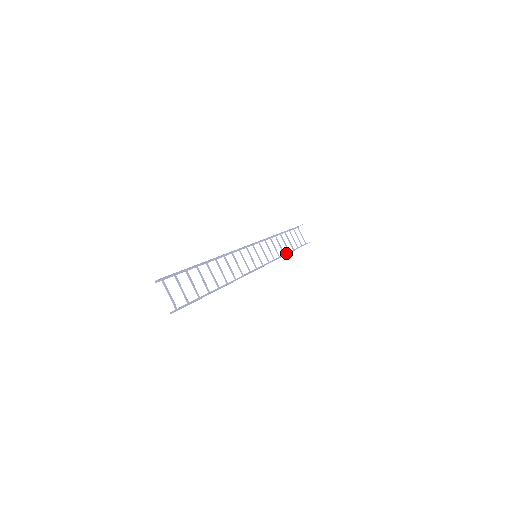
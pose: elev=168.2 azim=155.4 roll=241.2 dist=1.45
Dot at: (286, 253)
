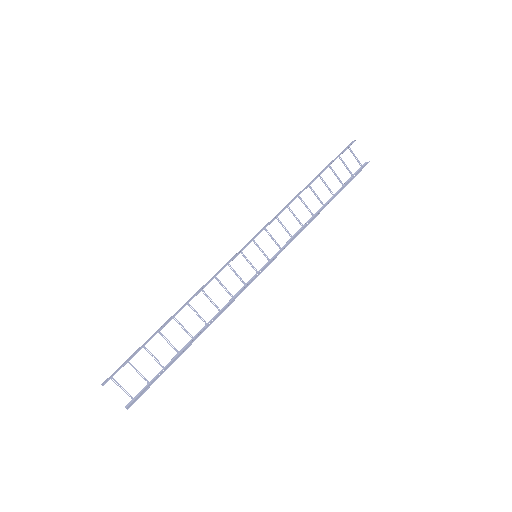
Dot at: occluded
